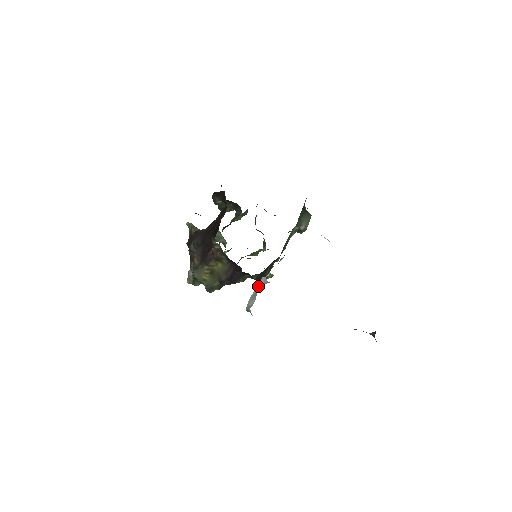
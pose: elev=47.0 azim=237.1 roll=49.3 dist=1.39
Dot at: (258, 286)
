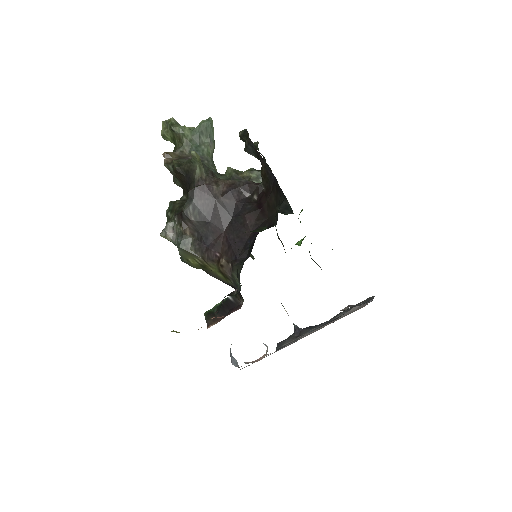
Dot at: occluded
